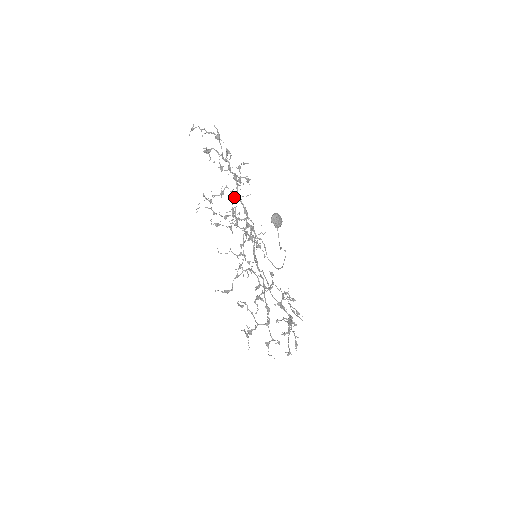
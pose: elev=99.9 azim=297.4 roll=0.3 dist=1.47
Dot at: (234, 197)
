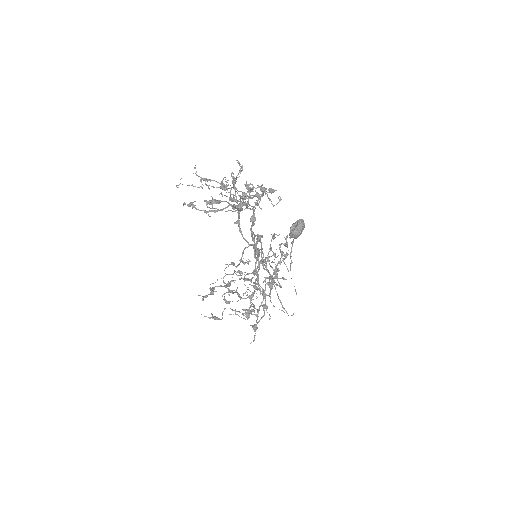
Dot at: (242, 199)
